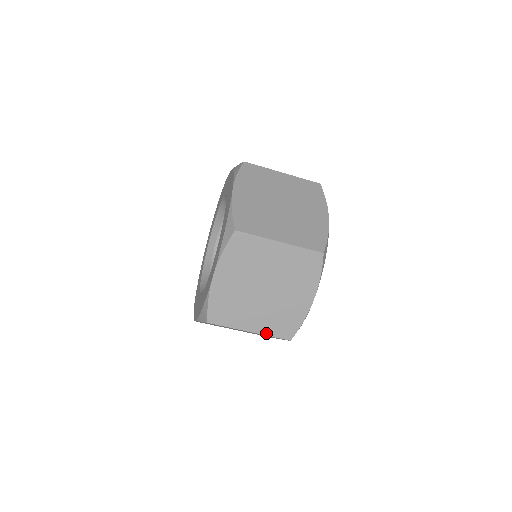
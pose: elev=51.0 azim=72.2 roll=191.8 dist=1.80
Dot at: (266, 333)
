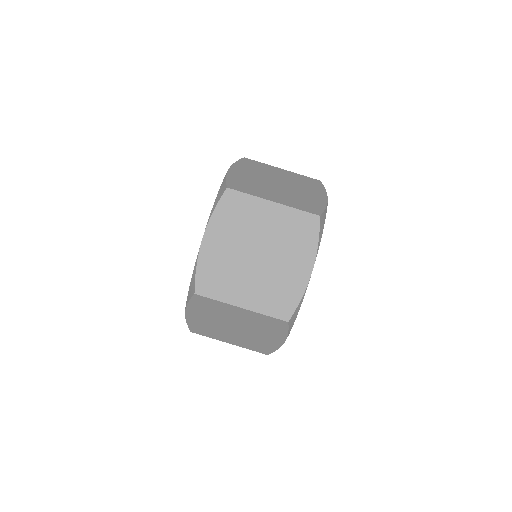
Dot at: (260, 310)
